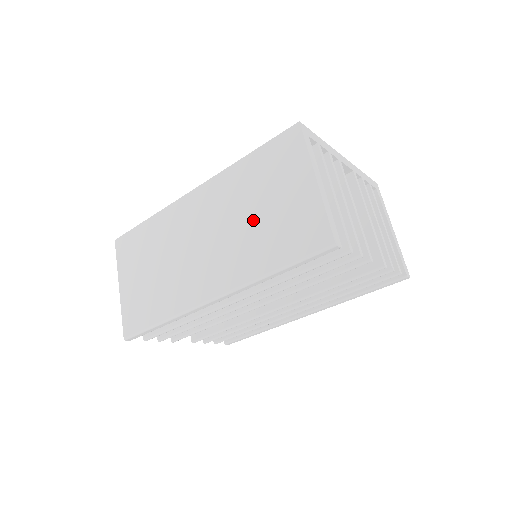
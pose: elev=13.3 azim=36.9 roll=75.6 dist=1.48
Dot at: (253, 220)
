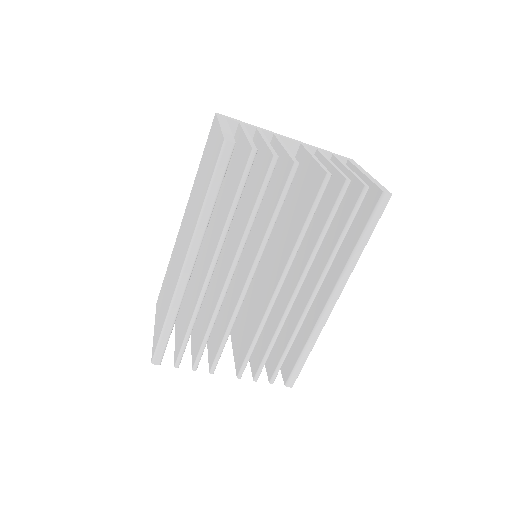
Dot at: (199, 189)
